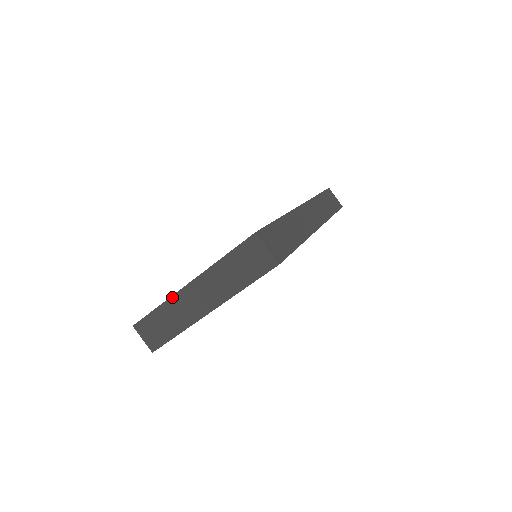
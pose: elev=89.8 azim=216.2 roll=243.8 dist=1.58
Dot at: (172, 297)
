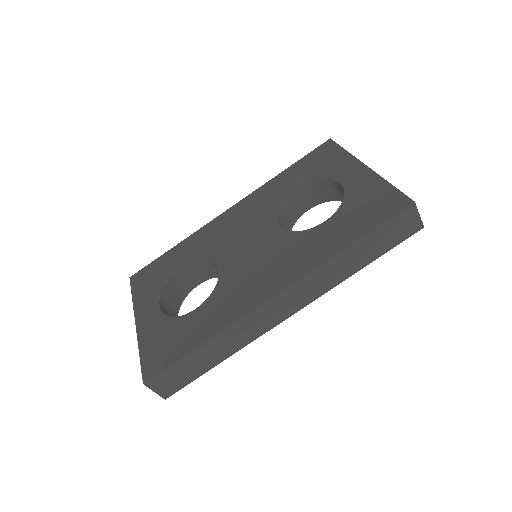
Dot at: (134, 309)
